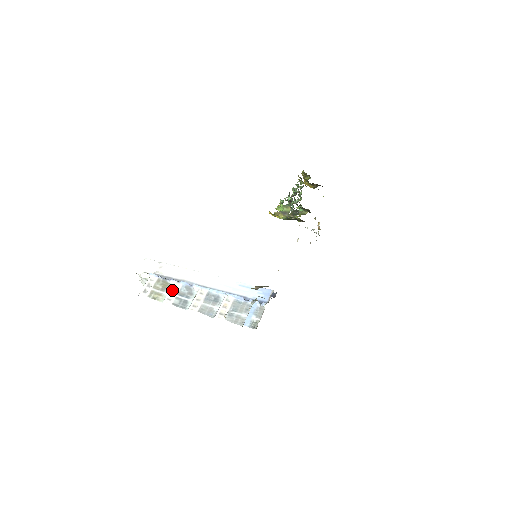
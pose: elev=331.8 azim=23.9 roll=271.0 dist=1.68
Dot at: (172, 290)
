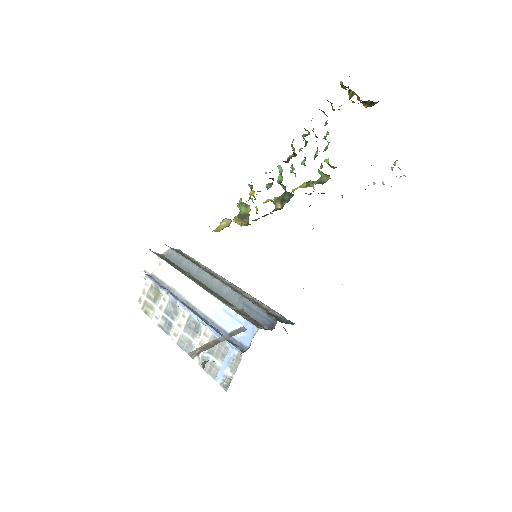
Dot at: (160, 304)
